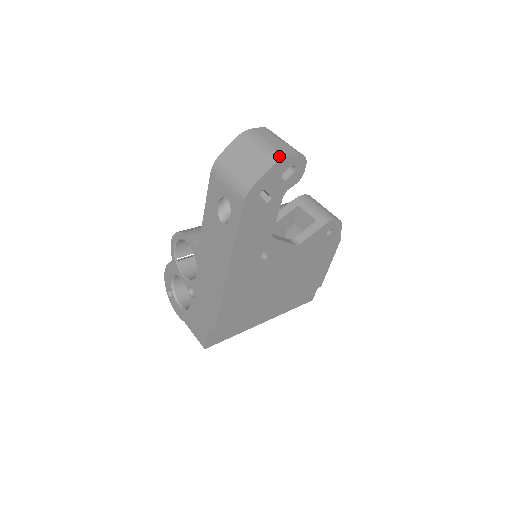
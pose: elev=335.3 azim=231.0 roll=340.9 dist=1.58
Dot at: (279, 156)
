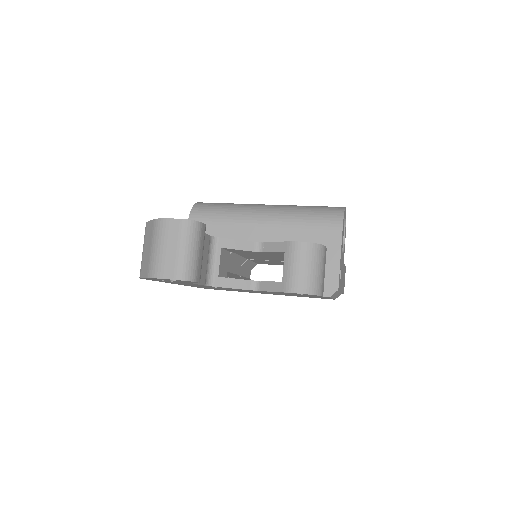
Dot at: (155, 273)
